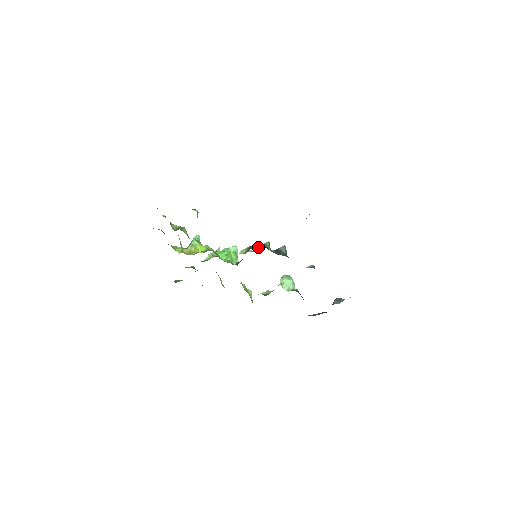
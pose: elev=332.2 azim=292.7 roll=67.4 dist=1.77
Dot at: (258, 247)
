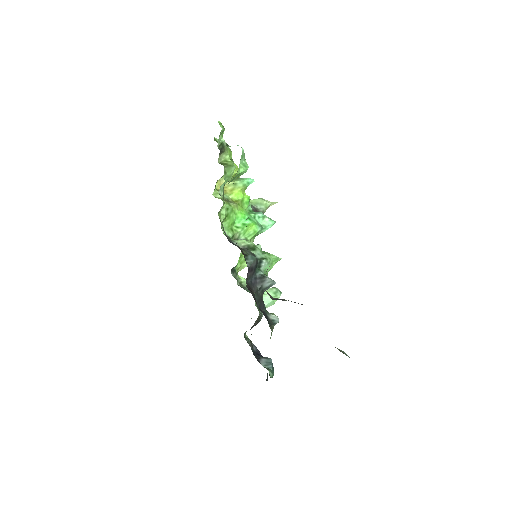
Dot at: (265, 252)
